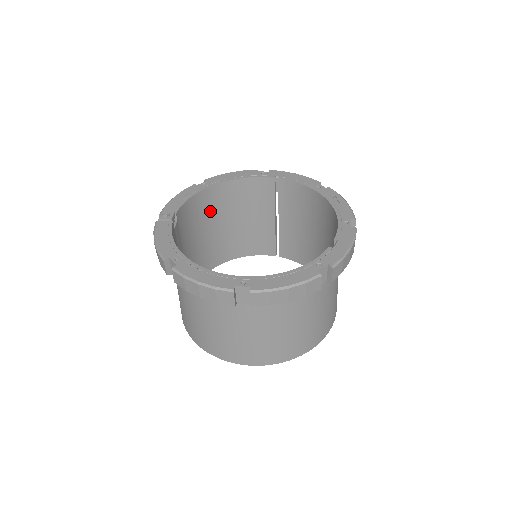
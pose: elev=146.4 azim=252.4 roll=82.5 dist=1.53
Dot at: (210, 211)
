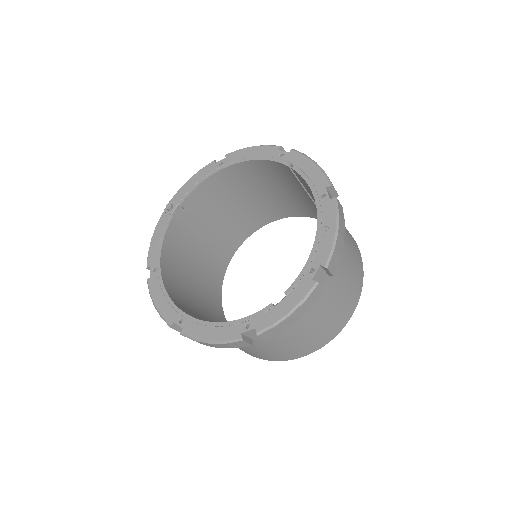
Dot at: (236, 186)
